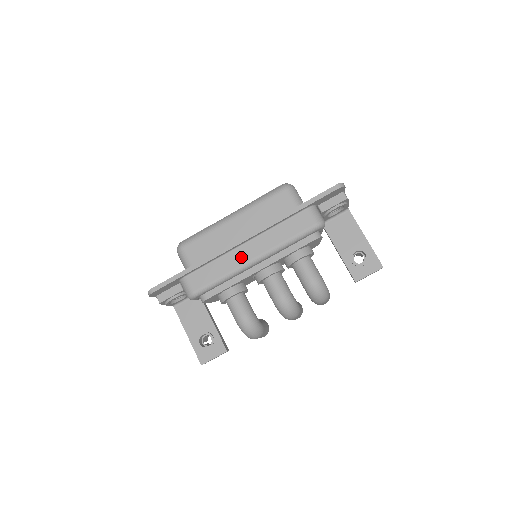
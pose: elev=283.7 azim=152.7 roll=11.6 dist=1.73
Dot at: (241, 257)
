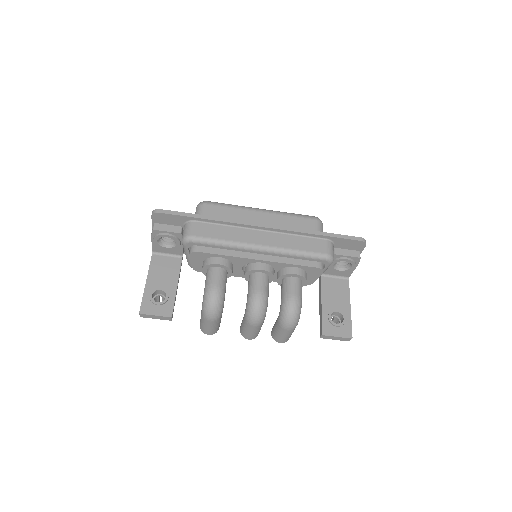
Dot at: (251, 237)
